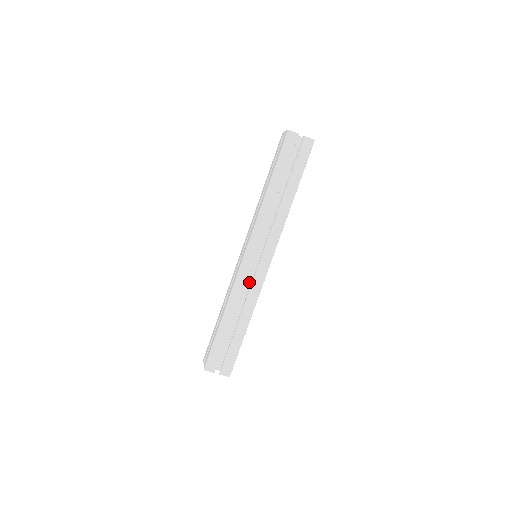
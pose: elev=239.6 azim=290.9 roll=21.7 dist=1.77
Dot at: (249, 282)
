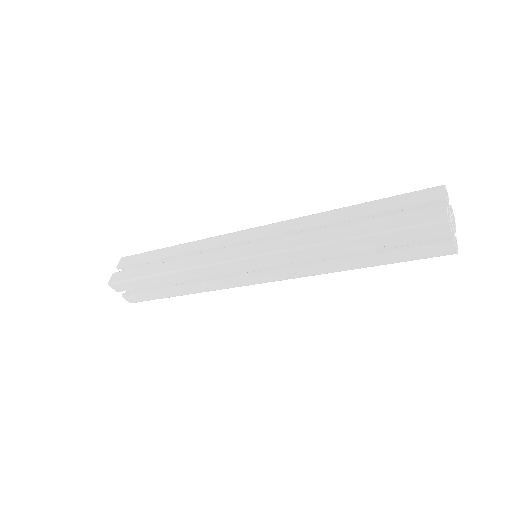
Dot at: occluded
